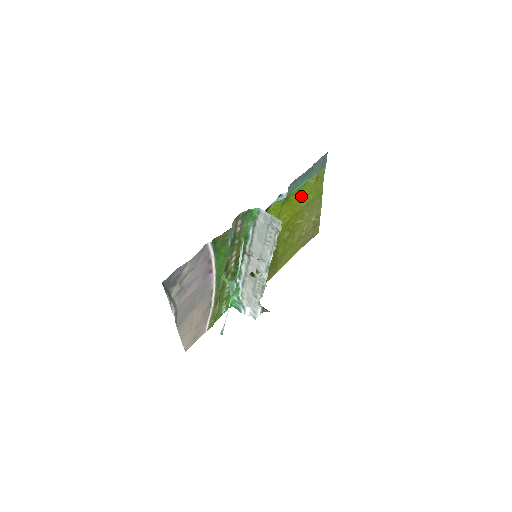
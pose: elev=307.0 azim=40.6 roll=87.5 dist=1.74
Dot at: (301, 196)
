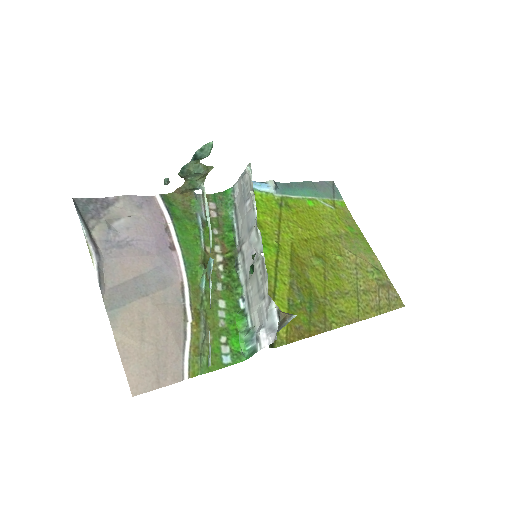
Dot at: (316, 217)
